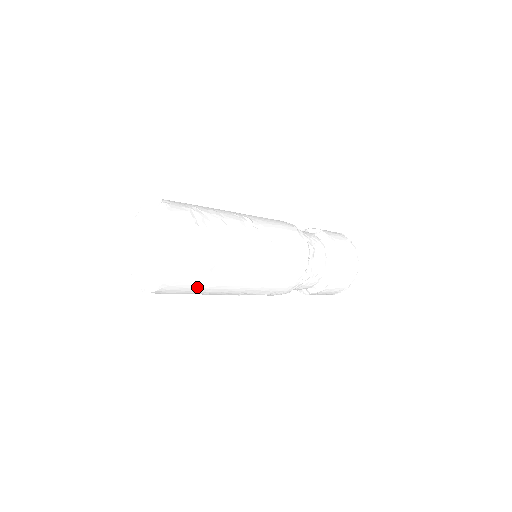
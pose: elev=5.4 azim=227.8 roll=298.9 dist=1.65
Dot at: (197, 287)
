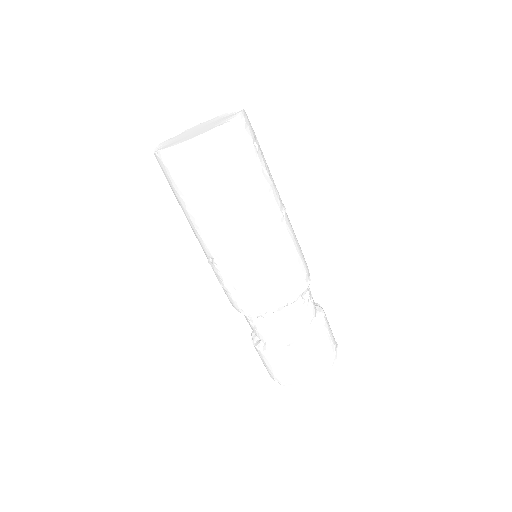
Dot at: (201, 188)
